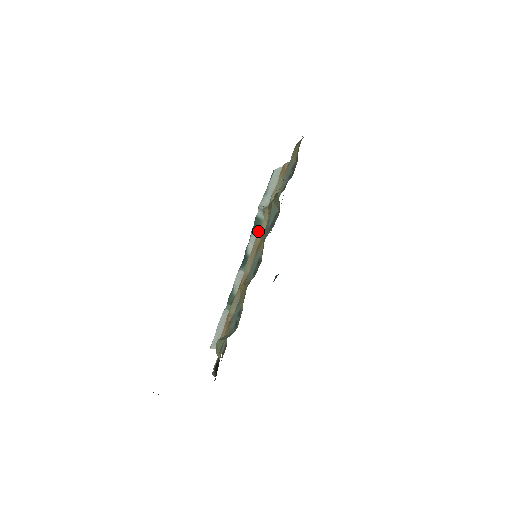
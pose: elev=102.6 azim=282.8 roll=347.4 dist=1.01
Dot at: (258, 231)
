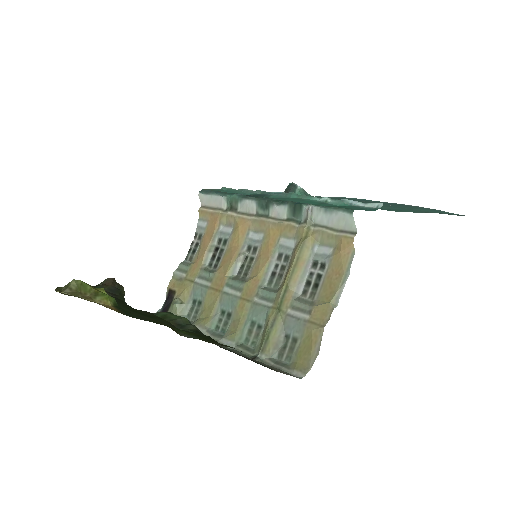
Dot at: (286, 224)
